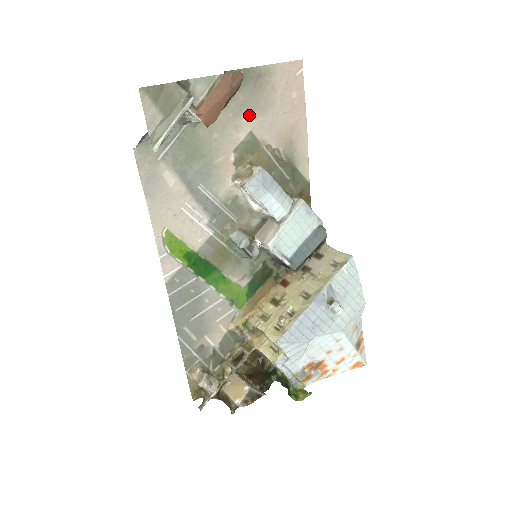
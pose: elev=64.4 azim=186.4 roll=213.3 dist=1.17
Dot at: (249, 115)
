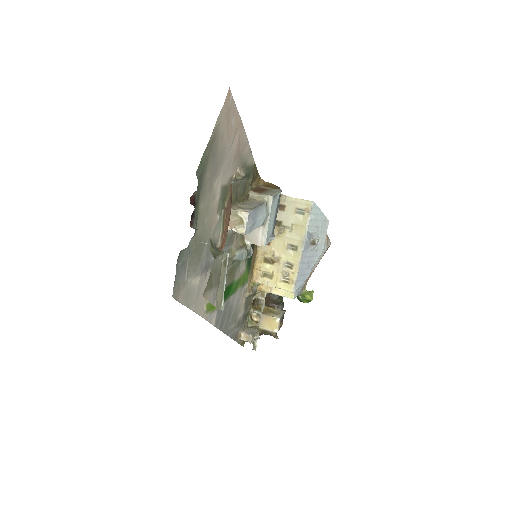
Dot at: (216, 178)
